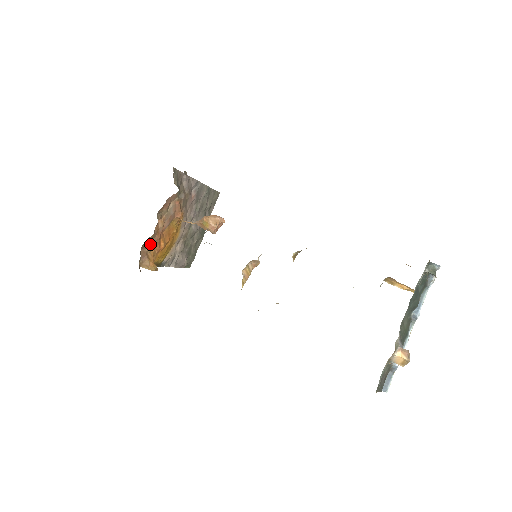
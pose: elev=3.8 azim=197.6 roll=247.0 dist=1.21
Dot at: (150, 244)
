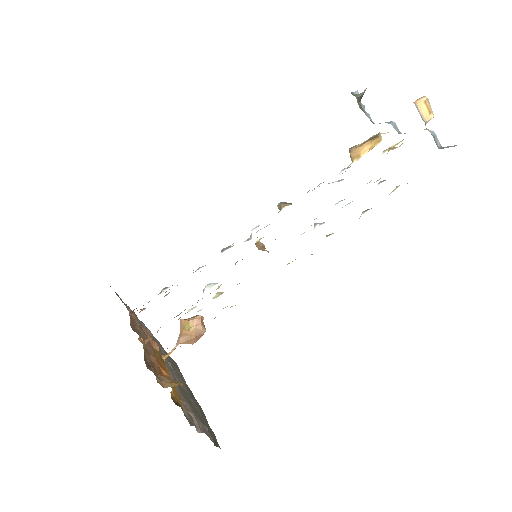
Dot at: (151, 366)
